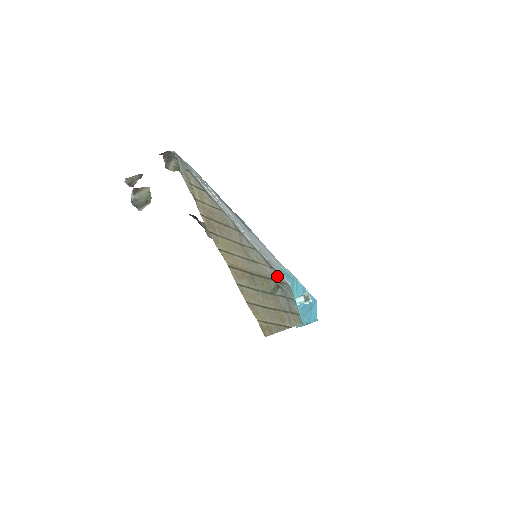
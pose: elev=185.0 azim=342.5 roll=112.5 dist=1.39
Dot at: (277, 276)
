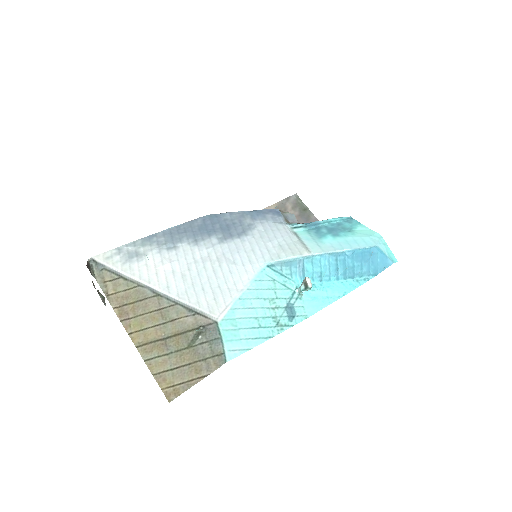
Dot at: (201, 320)
